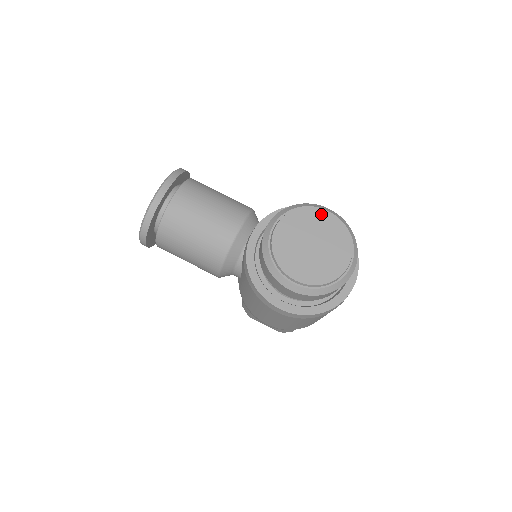
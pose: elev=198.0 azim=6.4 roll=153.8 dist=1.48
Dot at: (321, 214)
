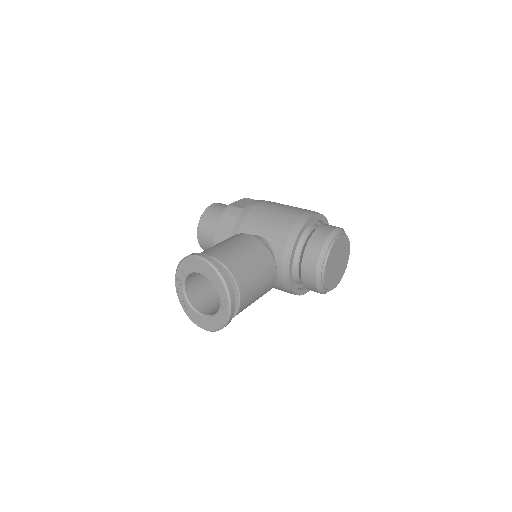
Dot at: (338, 242)
